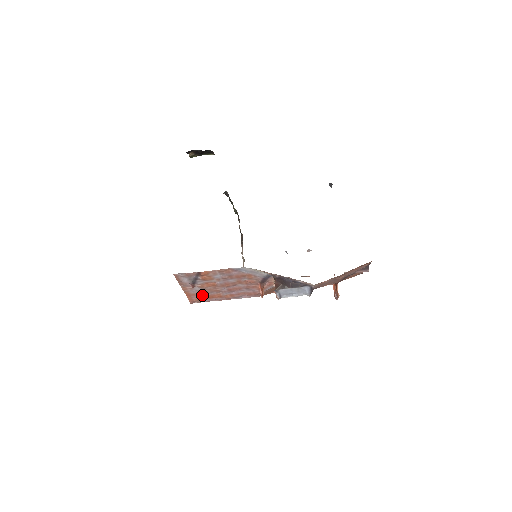
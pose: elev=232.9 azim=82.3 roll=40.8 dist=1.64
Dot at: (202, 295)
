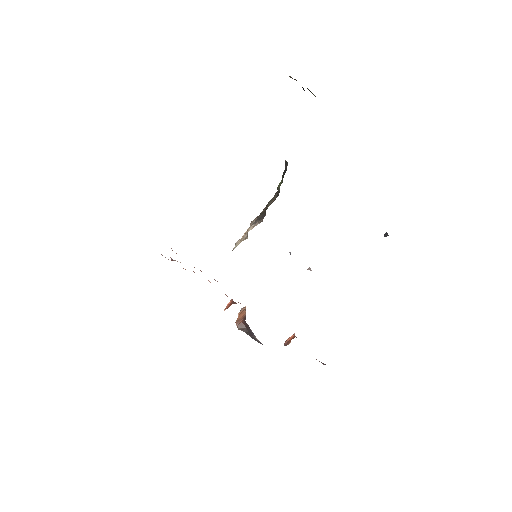
Dot at: occluded
